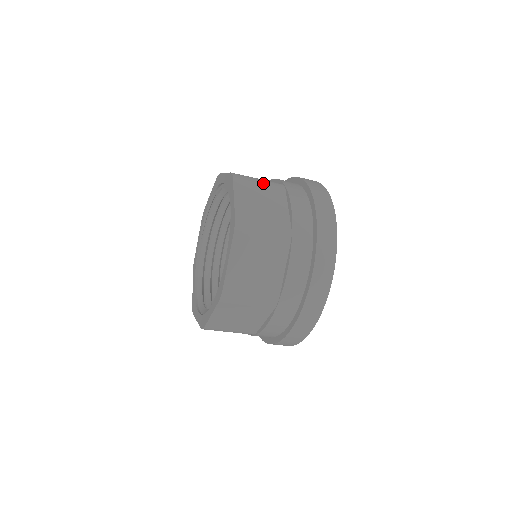
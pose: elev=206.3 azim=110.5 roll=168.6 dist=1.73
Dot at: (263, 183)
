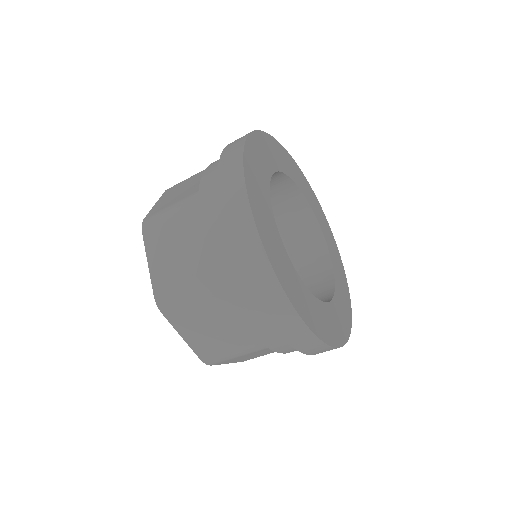
Dot at: (173, 215)
